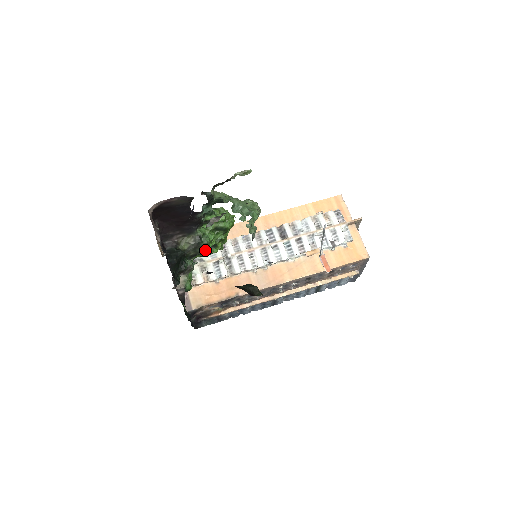
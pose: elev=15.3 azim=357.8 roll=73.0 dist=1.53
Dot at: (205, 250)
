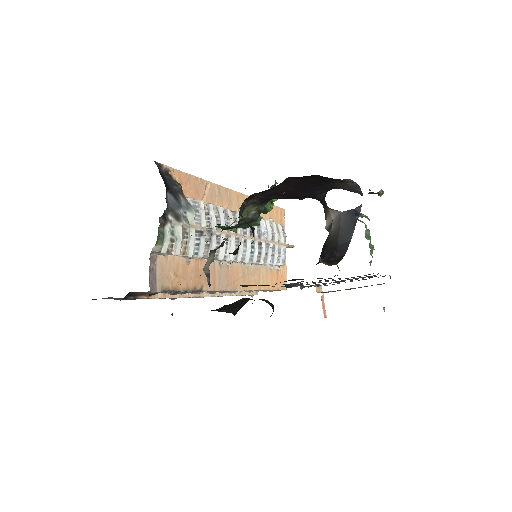
Dot at: occluded
